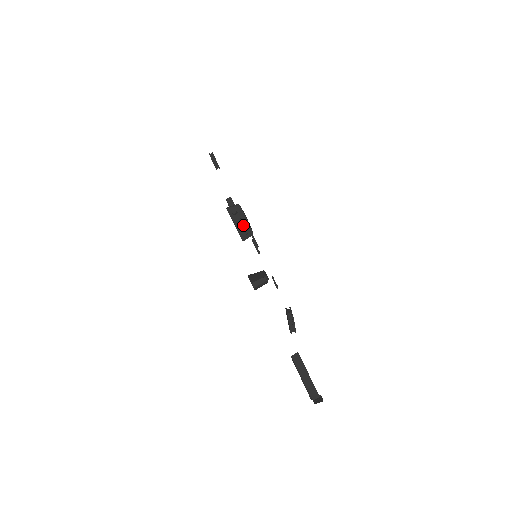
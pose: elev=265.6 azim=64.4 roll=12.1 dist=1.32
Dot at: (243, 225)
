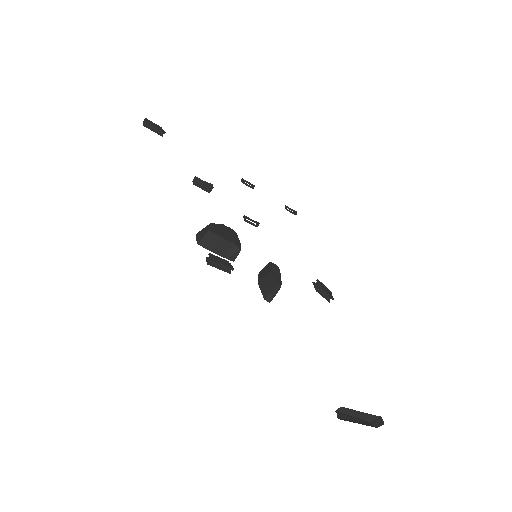
Dot at: (224, 266)
